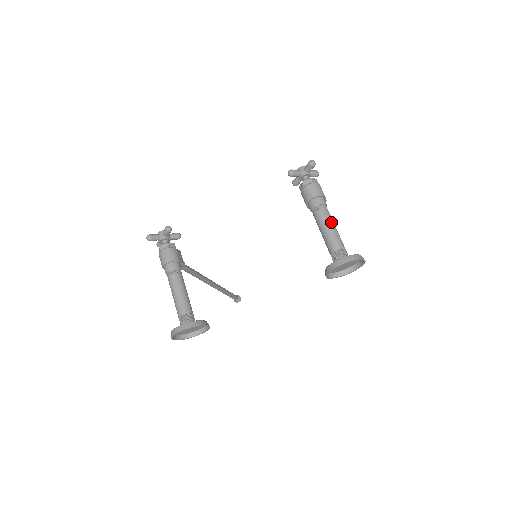
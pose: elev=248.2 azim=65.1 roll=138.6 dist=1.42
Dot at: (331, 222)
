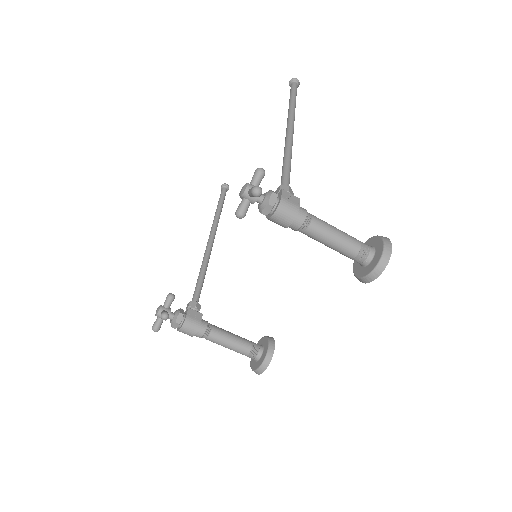
Dot at: (328, 233)
